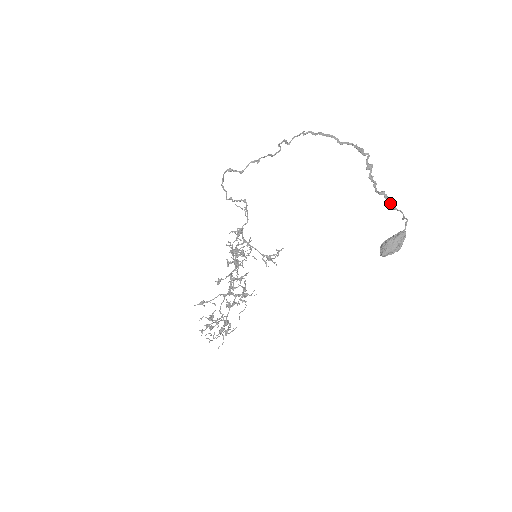
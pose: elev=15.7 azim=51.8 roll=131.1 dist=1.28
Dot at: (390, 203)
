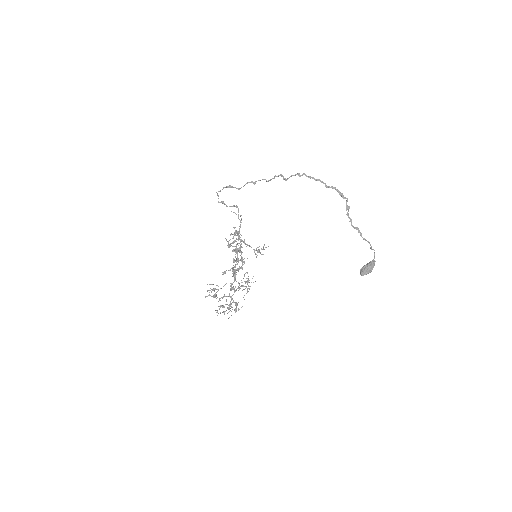
Dot at: occluded
